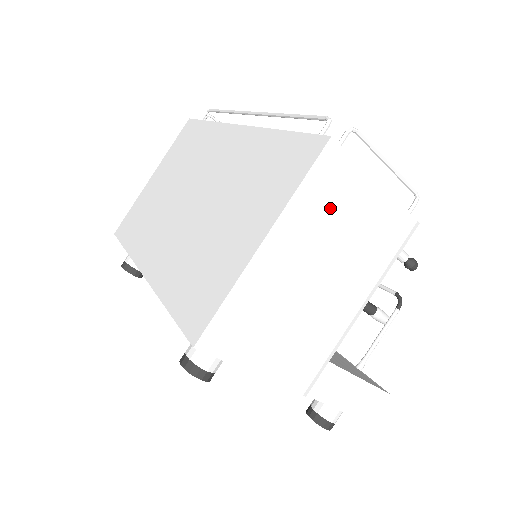
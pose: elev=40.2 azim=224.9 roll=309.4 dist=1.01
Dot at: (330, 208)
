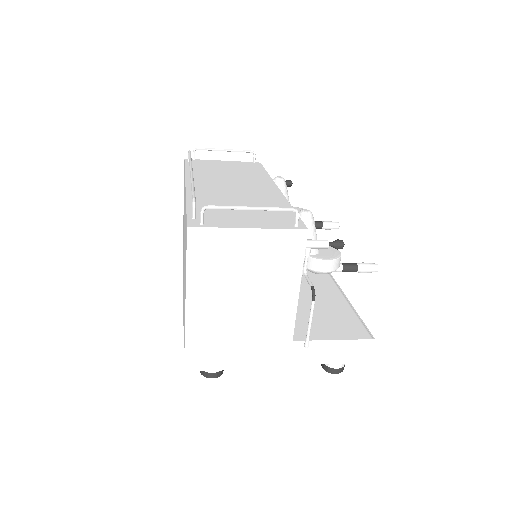
Dot at: (219, 263)
